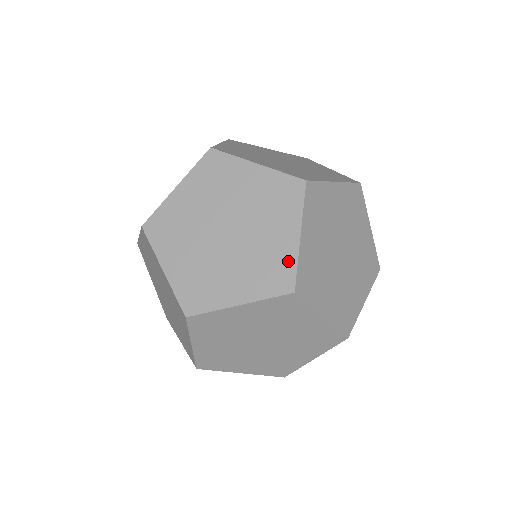
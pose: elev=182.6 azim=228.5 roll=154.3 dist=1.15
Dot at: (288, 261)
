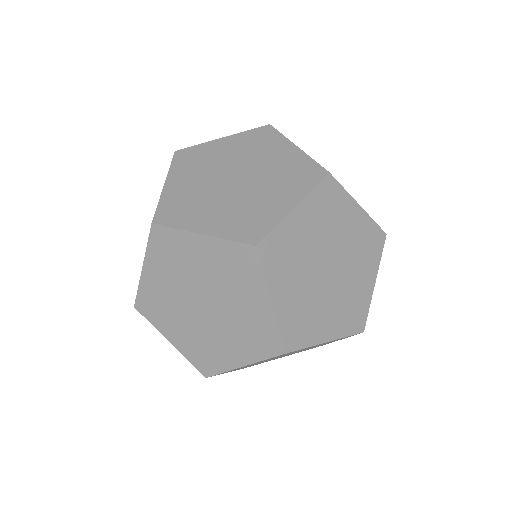
Dot at: (269, 220)
